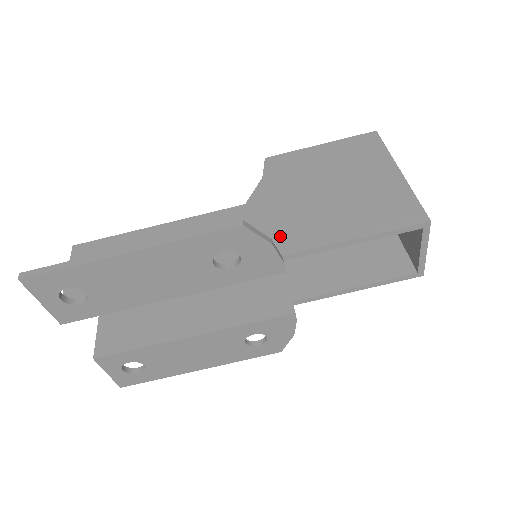
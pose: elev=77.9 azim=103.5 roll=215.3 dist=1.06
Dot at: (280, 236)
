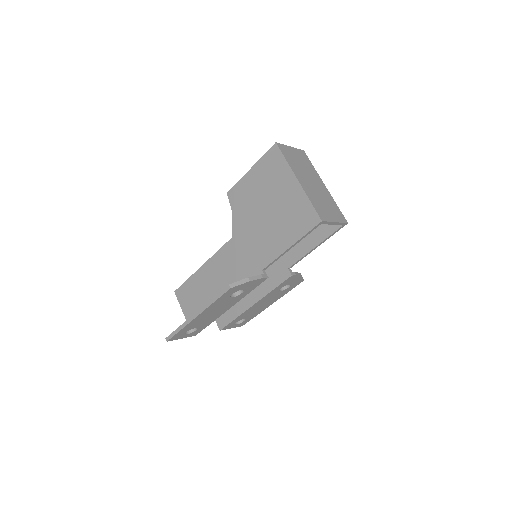
Dot at: (256, 257)
